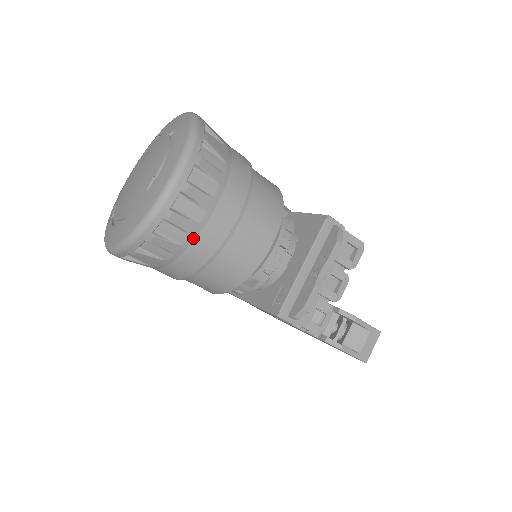
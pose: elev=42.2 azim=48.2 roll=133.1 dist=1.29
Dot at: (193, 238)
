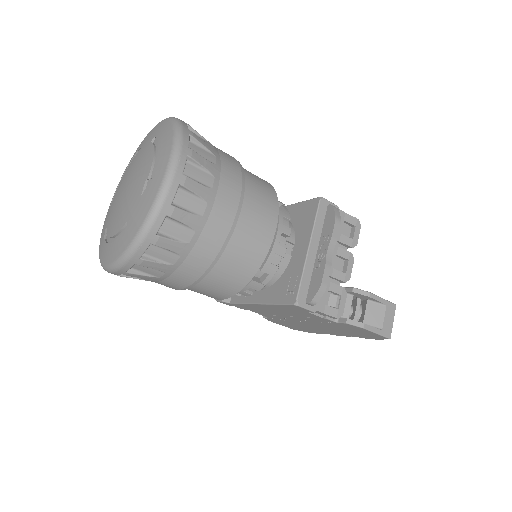
Dot at: (198, 234)
